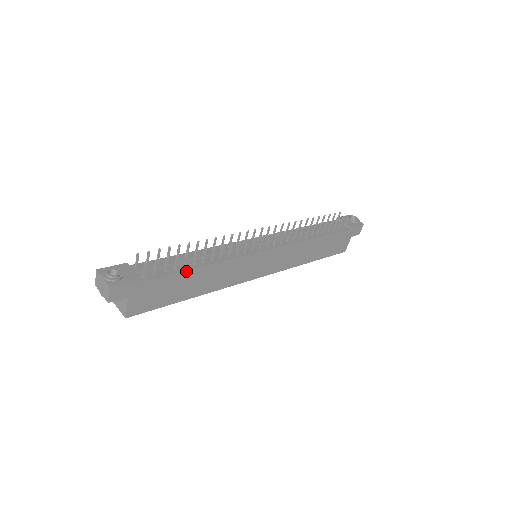
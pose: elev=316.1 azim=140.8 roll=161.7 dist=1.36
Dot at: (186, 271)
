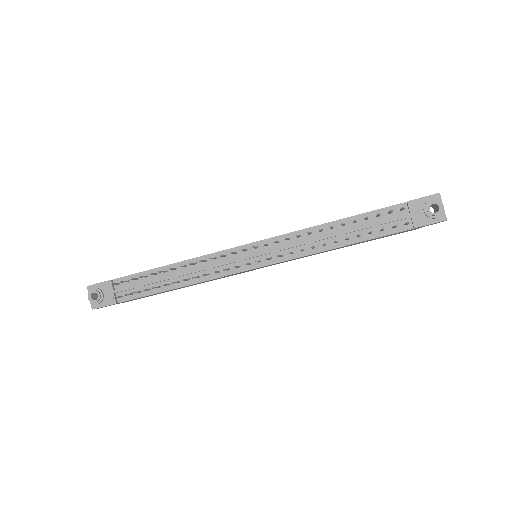
Dot at: (159, 292)
